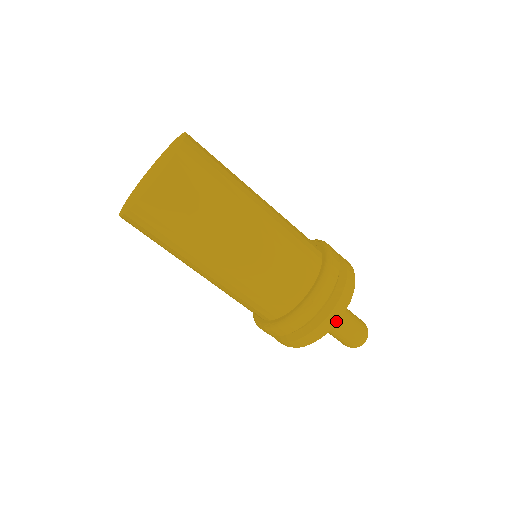
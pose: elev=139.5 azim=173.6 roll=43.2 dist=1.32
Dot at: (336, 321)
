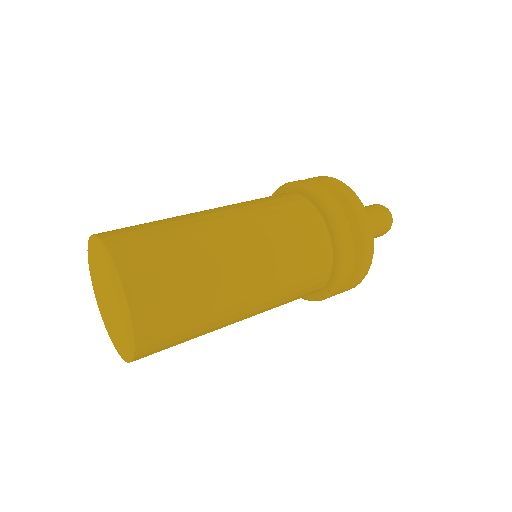
Dot at: (371, 229)
